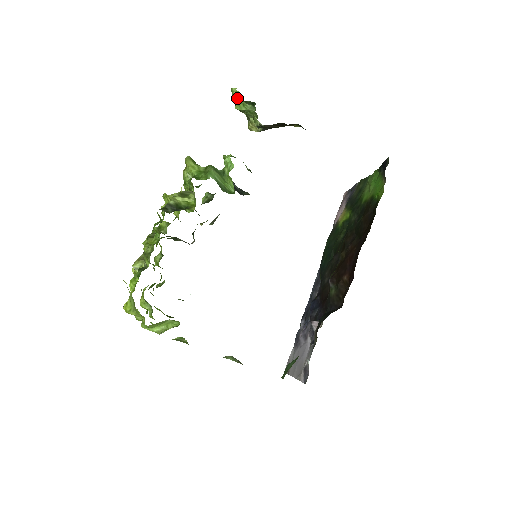
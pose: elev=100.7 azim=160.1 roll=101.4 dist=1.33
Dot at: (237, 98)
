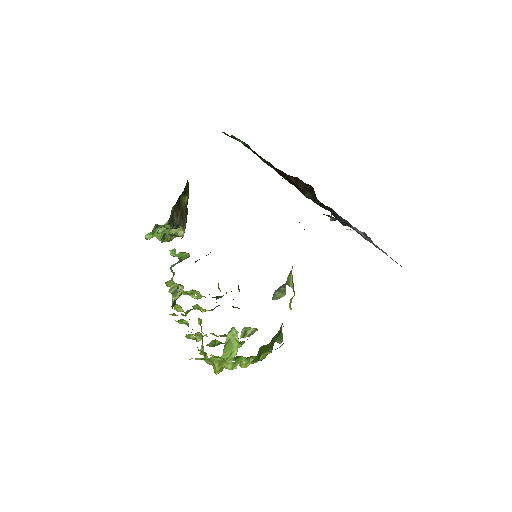
Dot at: (152, 237)
